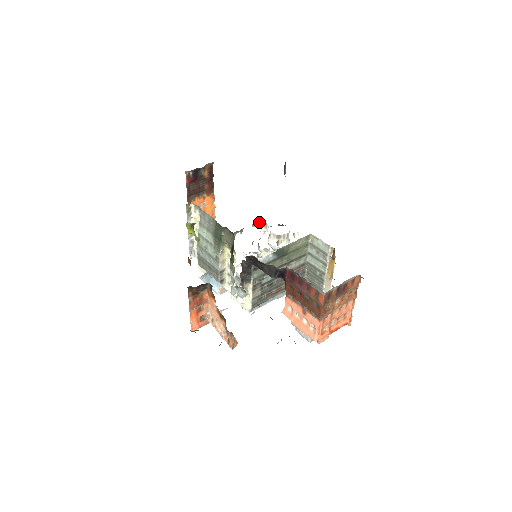
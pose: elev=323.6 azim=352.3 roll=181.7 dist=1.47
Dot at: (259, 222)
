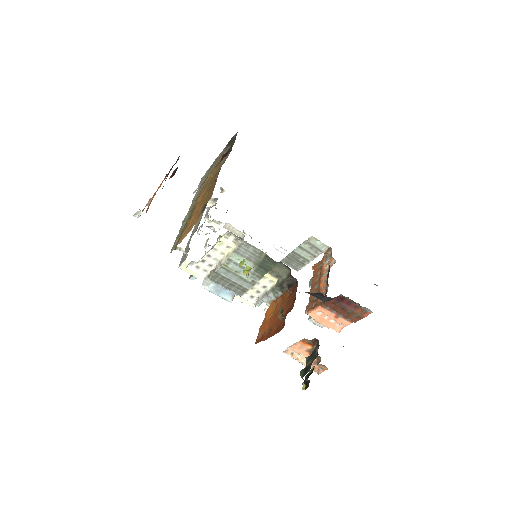
Dot at: occluded
